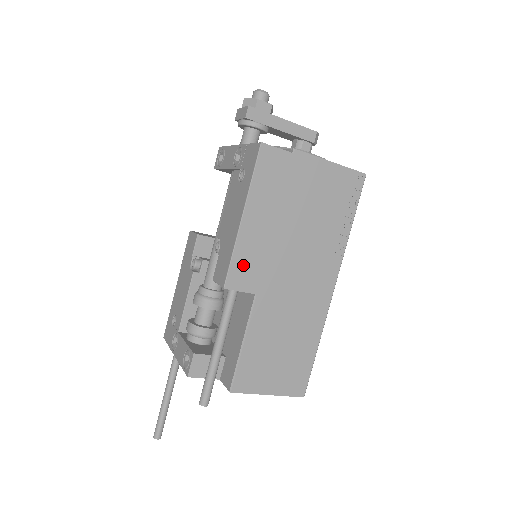
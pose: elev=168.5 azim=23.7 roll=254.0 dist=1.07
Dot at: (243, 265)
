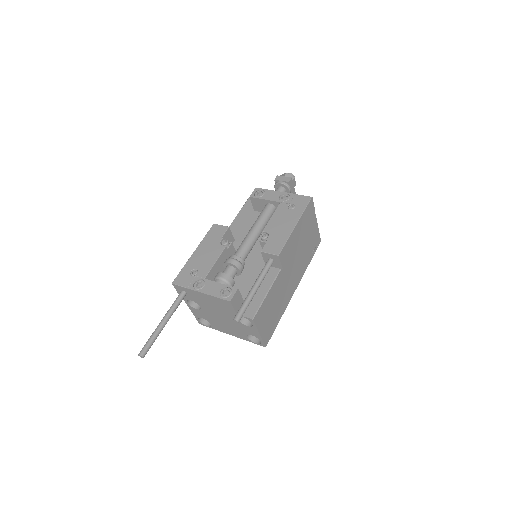
Dot at: (287, 249)
